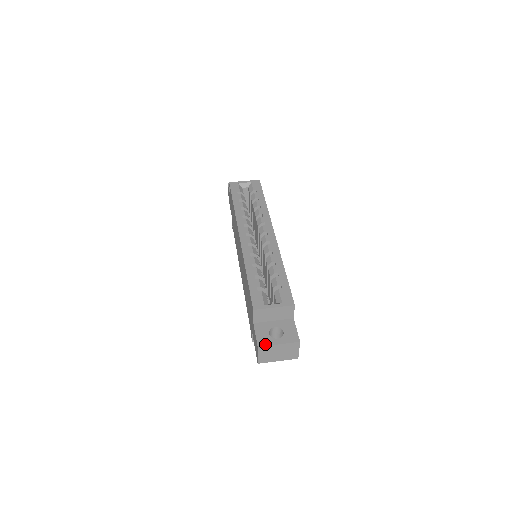
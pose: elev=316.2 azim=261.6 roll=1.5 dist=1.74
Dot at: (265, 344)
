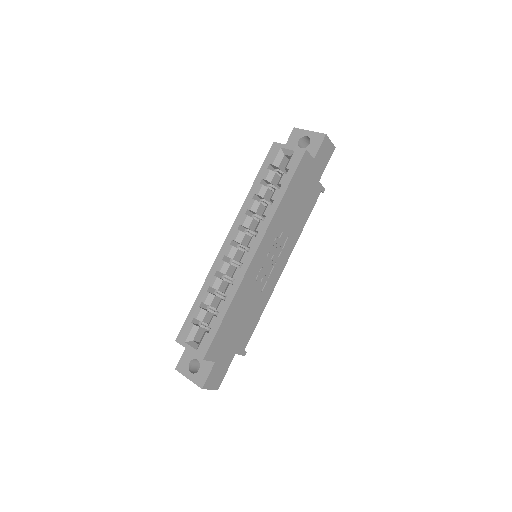
Dot at: (180, 371)
